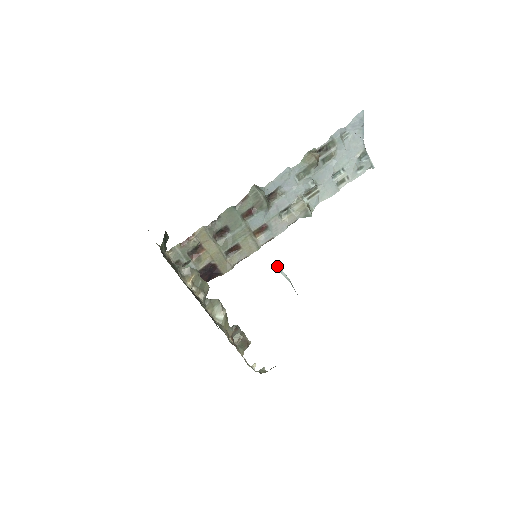
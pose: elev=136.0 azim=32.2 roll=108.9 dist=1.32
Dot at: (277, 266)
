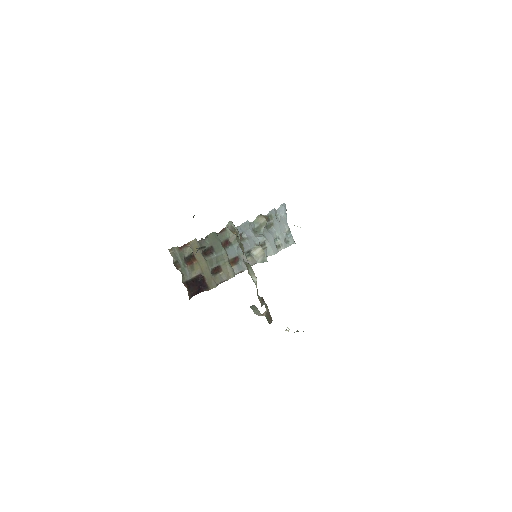
Dot at: occluded
